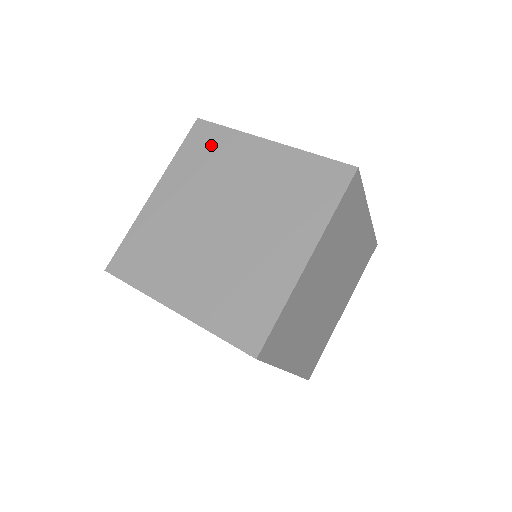
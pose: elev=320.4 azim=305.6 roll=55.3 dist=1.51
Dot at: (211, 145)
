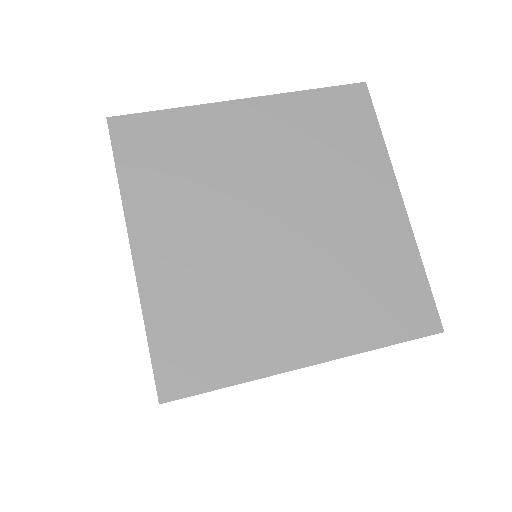
Dot at: (165, 143)
